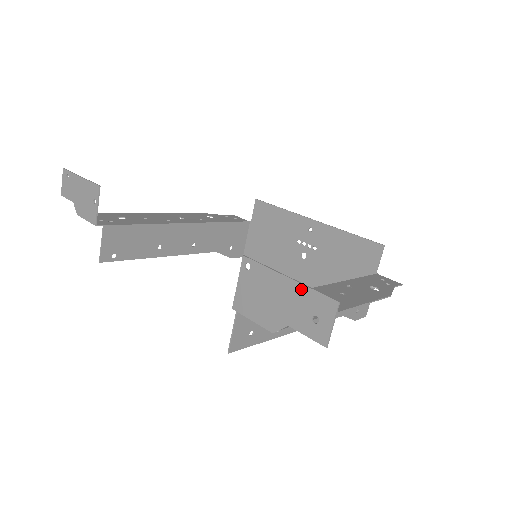
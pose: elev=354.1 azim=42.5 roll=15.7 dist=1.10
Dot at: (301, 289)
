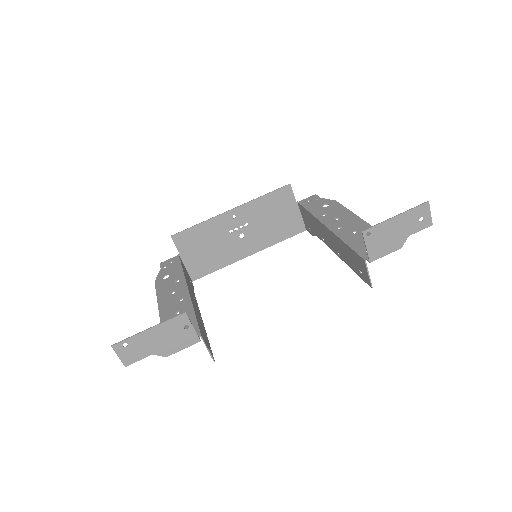
Dot at: (407, 214)
